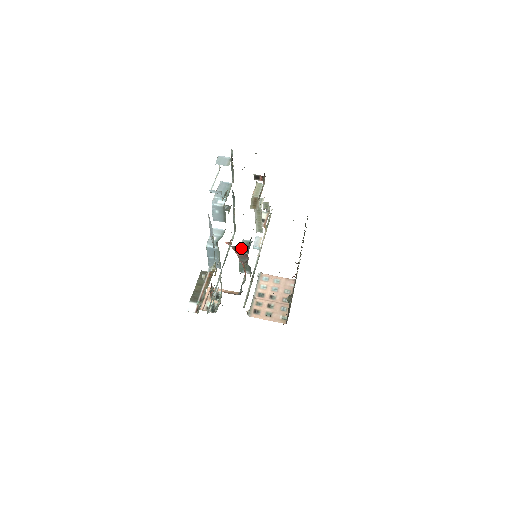
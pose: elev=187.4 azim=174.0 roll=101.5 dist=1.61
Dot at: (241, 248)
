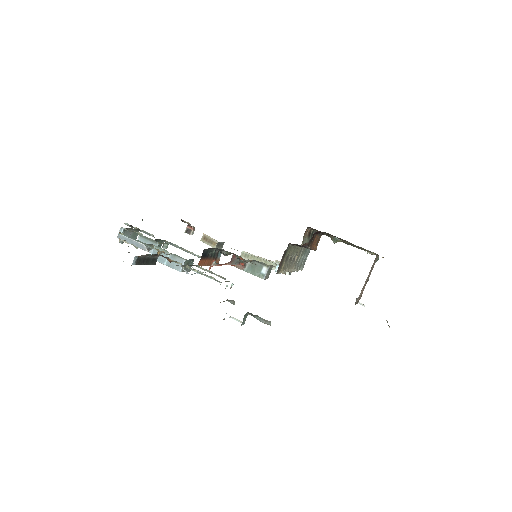
Dot at: occluded
